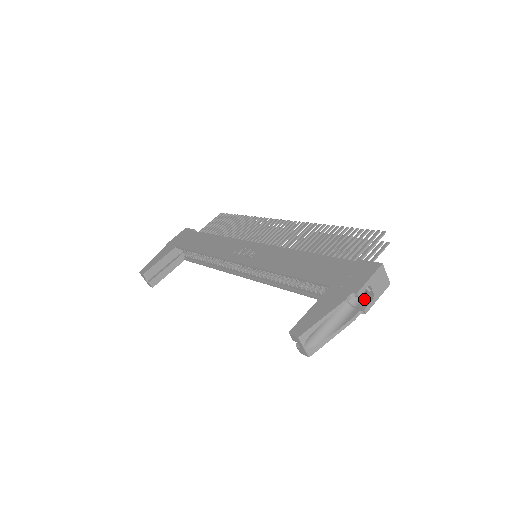
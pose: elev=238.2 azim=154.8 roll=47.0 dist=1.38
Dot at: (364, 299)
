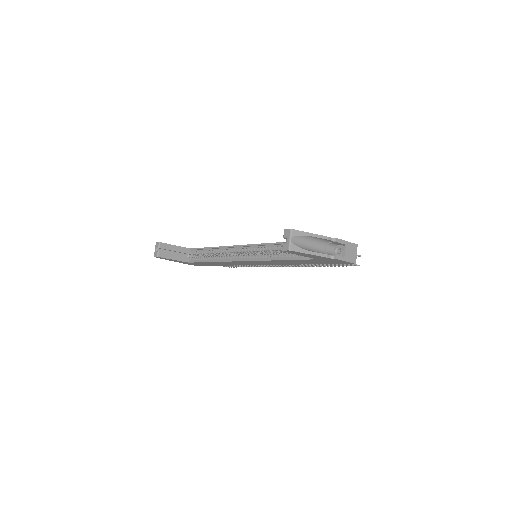
Dot at: occluded
